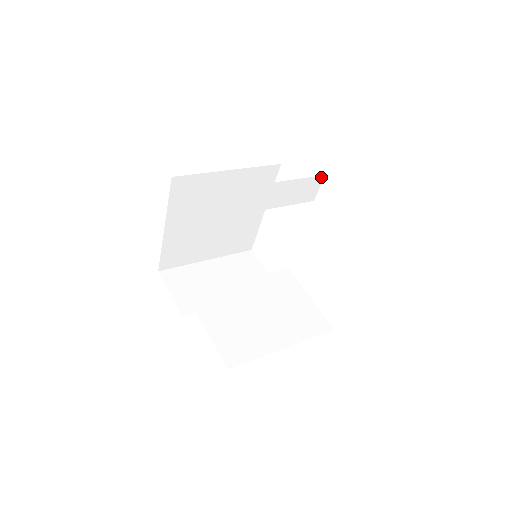
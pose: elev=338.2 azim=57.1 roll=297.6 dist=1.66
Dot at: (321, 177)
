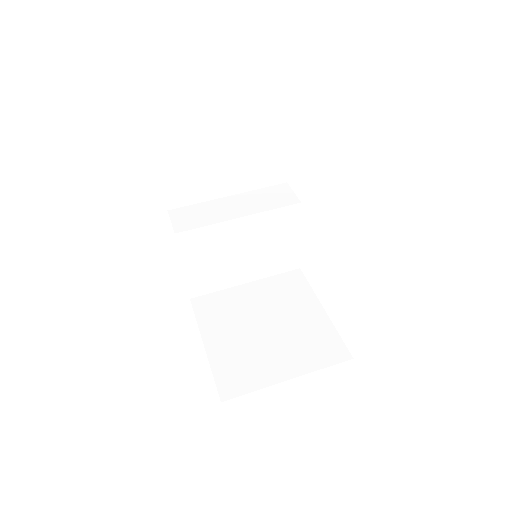
Dot at: occluded
